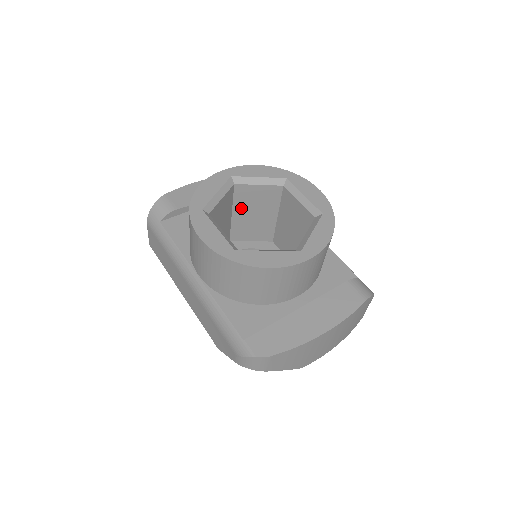
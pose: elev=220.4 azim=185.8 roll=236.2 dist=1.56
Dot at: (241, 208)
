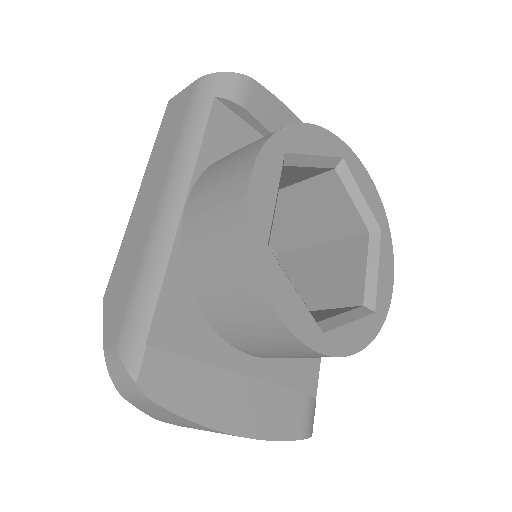
Dot at: (302, 194)
